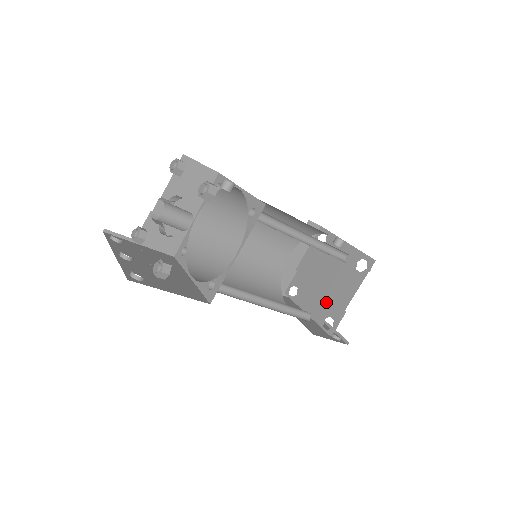
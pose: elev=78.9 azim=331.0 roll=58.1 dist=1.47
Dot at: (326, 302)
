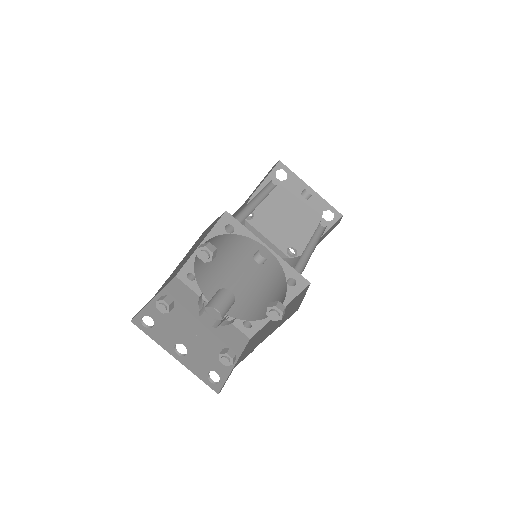
Dot at: (289, 235)
